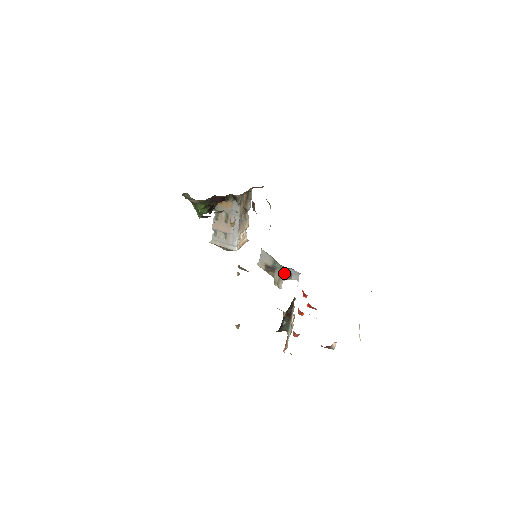
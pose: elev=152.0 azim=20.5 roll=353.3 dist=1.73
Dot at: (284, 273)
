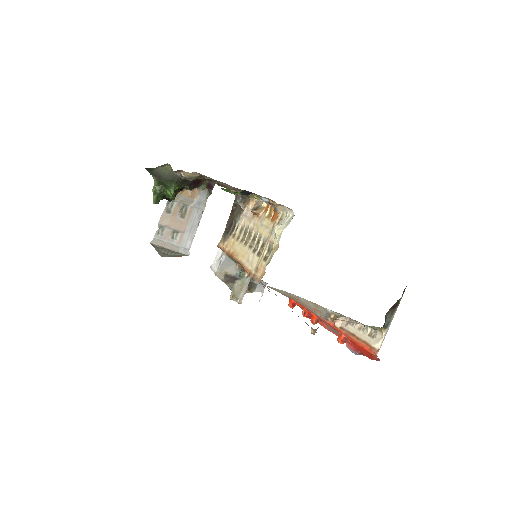
Dot at: (248, 284)
